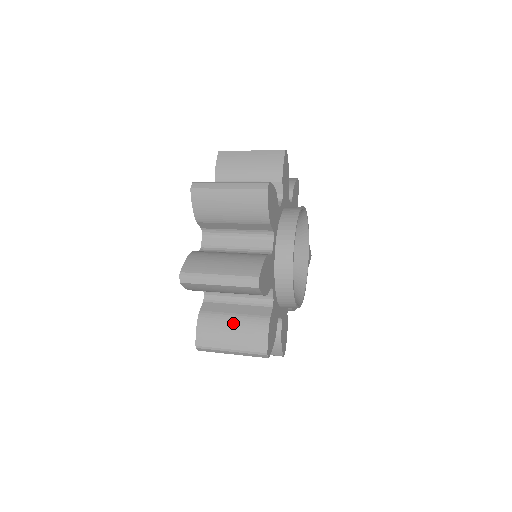
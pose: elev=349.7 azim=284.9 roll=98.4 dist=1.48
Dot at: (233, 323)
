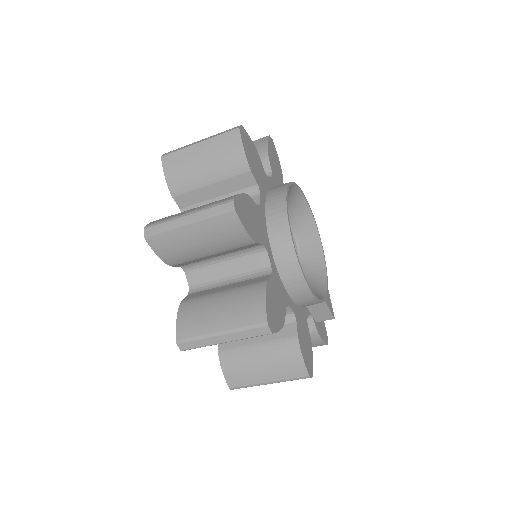
Dot at: occluded
